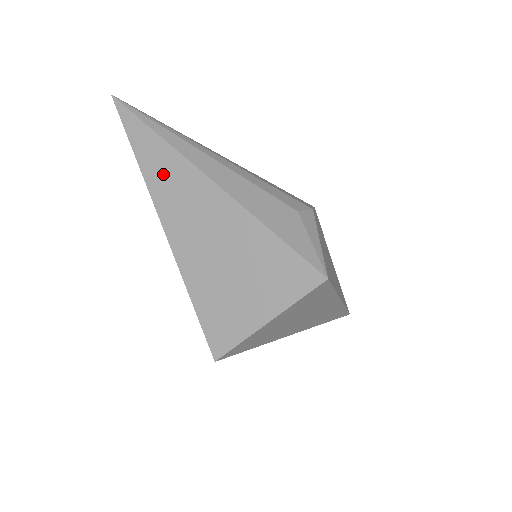
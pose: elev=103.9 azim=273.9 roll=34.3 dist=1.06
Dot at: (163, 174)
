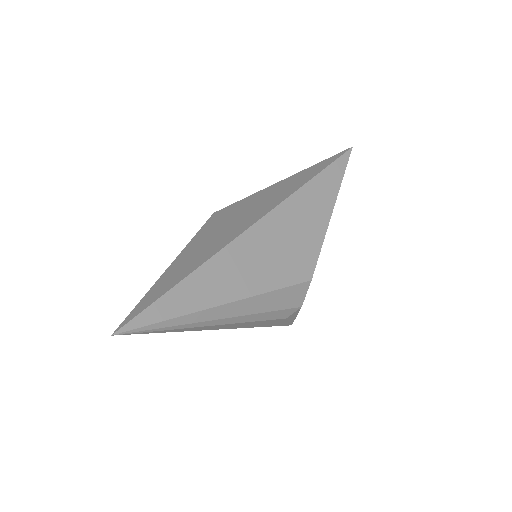
Dot at: occluded
